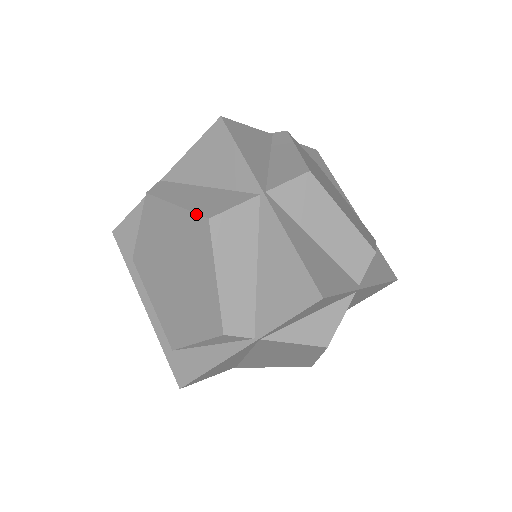
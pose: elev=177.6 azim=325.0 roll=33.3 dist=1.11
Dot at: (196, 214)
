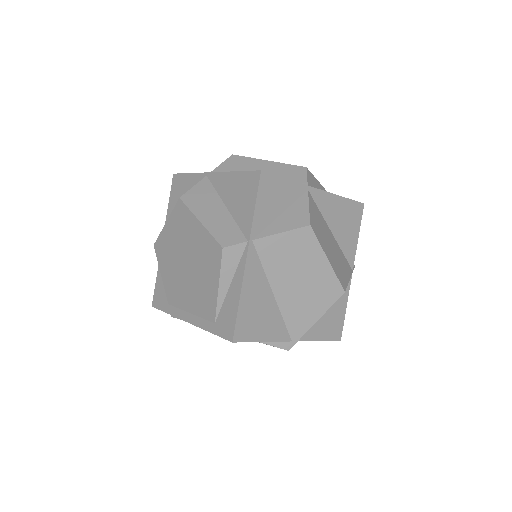
Dot at: (174, 207)
